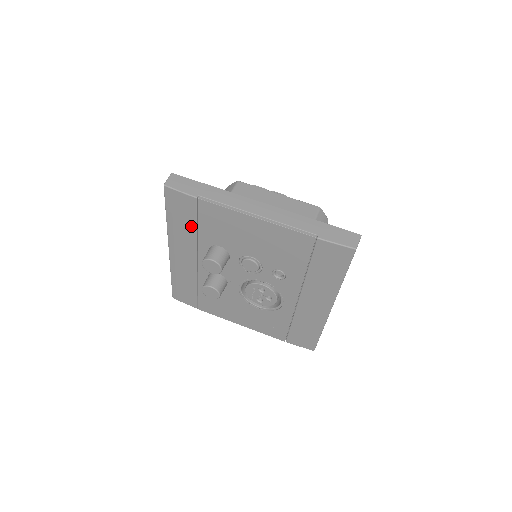
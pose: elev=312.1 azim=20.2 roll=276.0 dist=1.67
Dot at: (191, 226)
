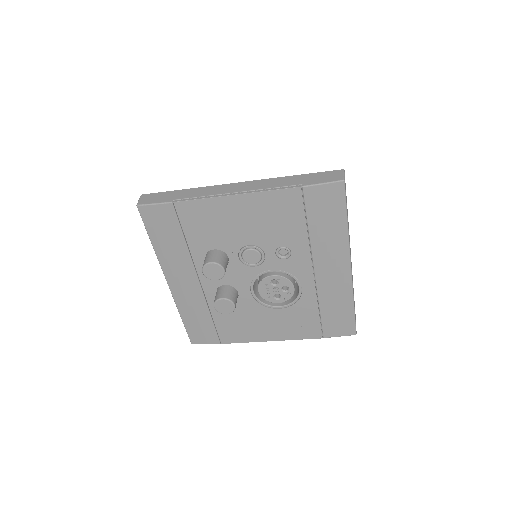
Dot at: (178, 240)
